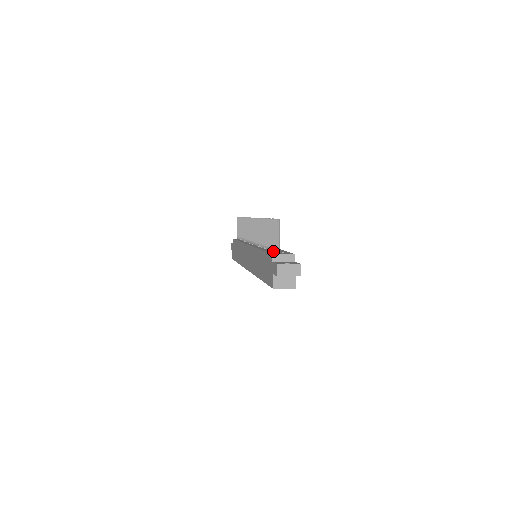
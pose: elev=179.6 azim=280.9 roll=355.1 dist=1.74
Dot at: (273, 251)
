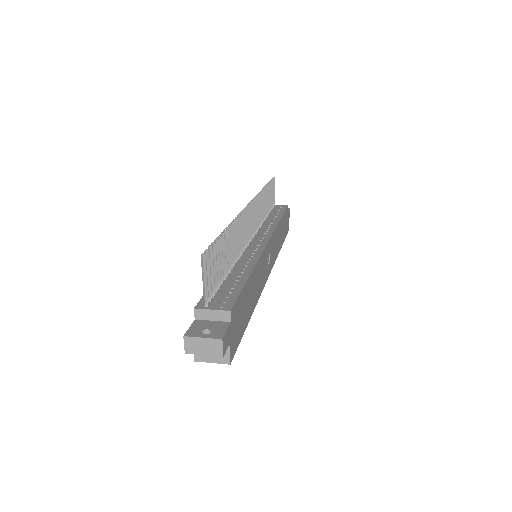
Dot at: (215, 291)
